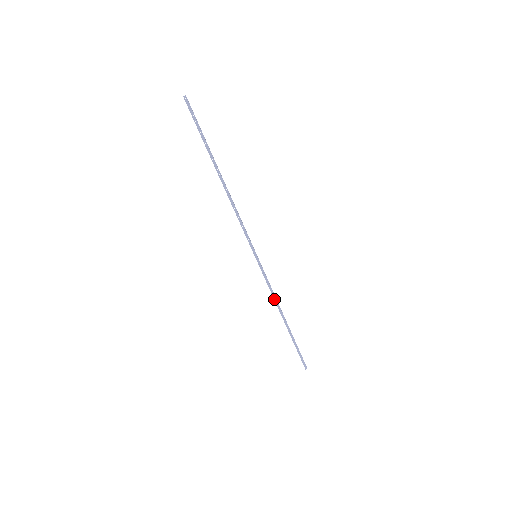
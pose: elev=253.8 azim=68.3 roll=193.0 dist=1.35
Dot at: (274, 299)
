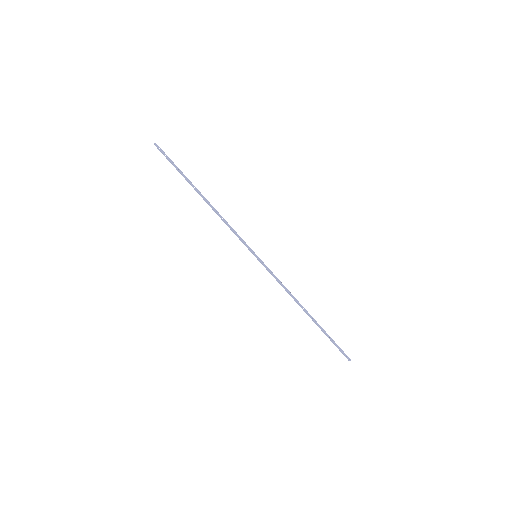
Dot at: (288, 293)
